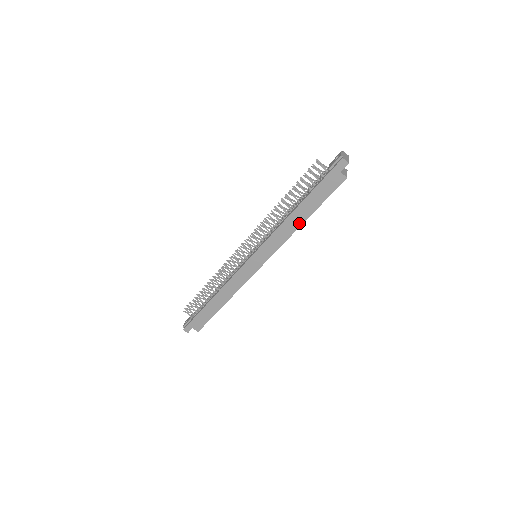
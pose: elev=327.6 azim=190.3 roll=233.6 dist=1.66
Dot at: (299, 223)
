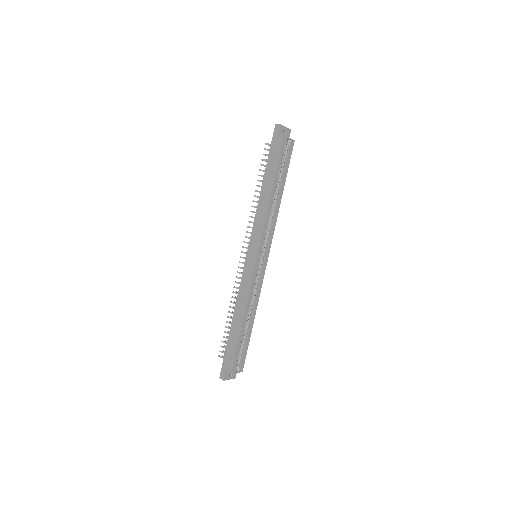
Dot at: (268, 196)
